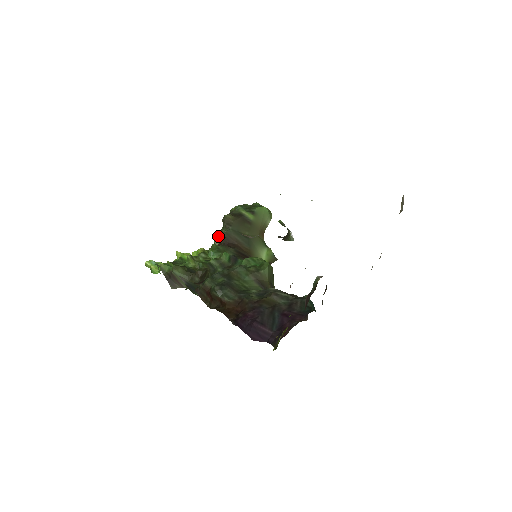
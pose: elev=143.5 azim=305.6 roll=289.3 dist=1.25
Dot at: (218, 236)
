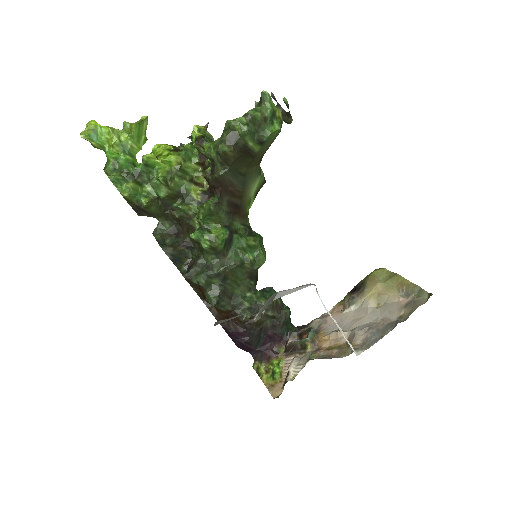
Dot at: (201, 139)
